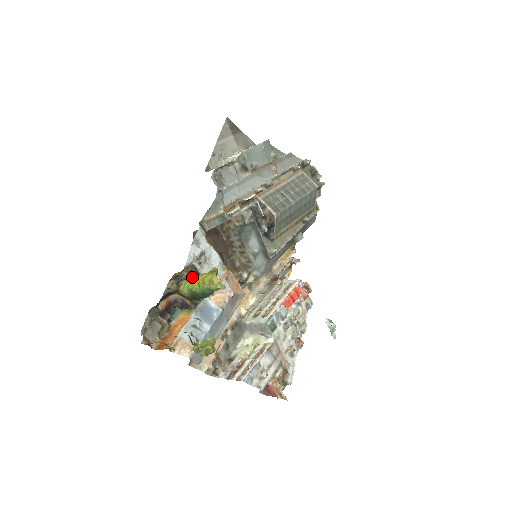
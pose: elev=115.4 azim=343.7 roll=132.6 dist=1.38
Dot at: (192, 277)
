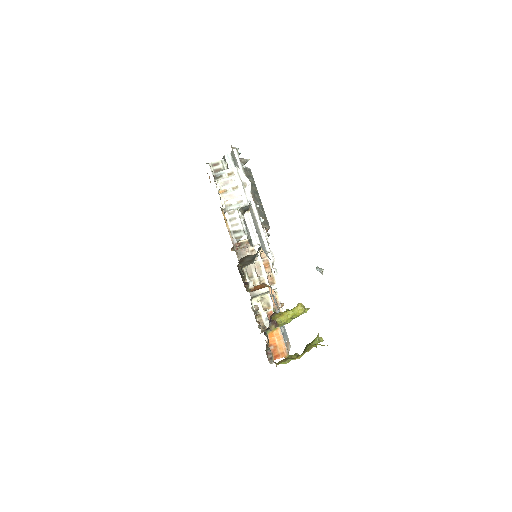
Dot at: (287, 317)
